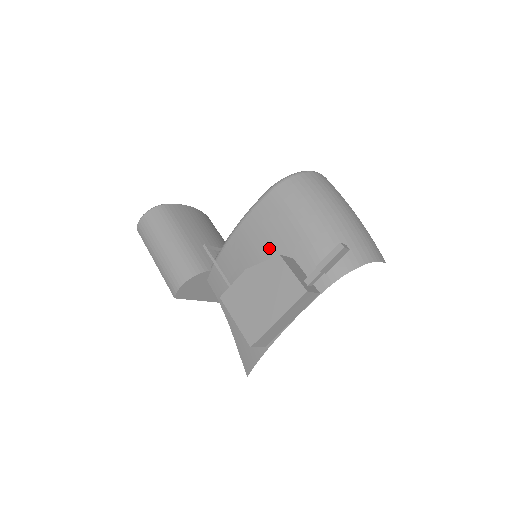
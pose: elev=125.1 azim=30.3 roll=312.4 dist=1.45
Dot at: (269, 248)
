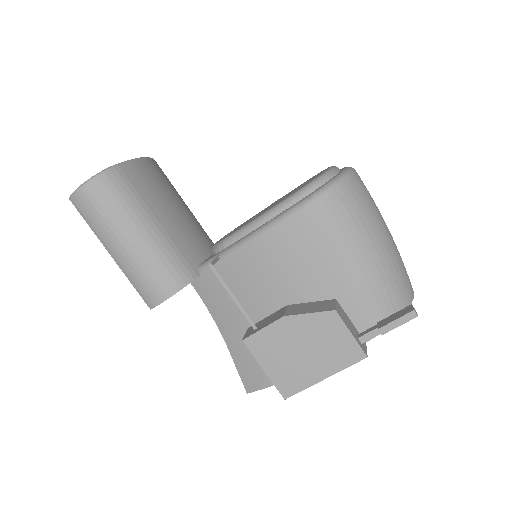
Dot at: (303, 279)
